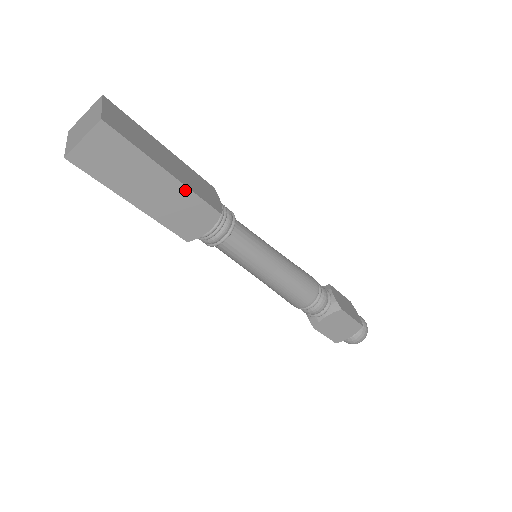
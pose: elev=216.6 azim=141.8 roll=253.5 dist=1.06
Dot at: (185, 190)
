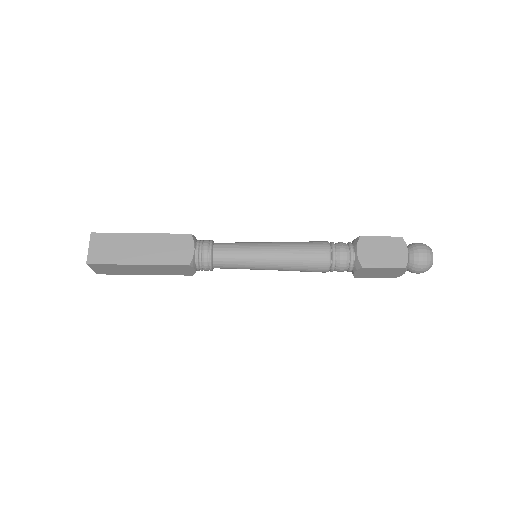
Dot at: (156, 266)
